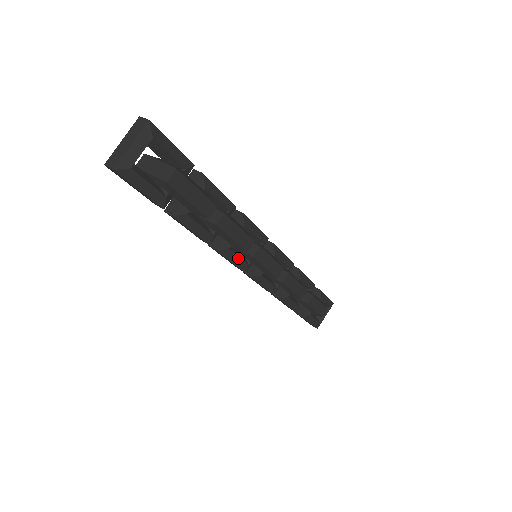
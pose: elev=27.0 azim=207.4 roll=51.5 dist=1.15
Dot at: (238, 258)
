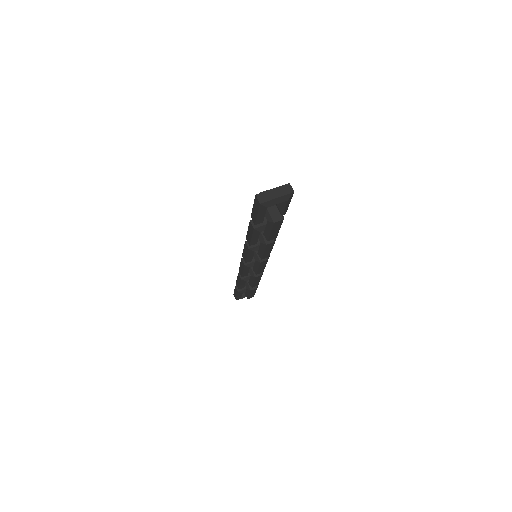
Dot at: (252, 256)
